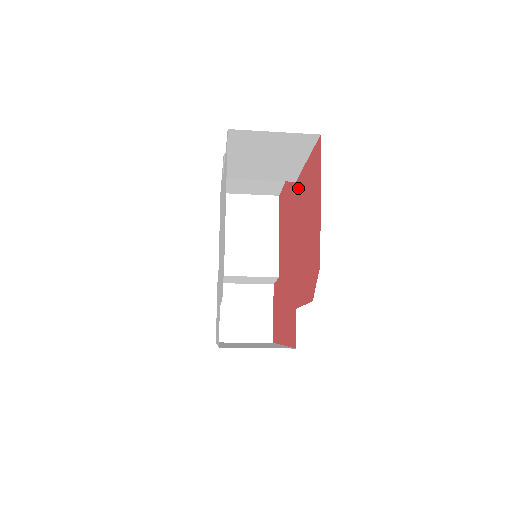
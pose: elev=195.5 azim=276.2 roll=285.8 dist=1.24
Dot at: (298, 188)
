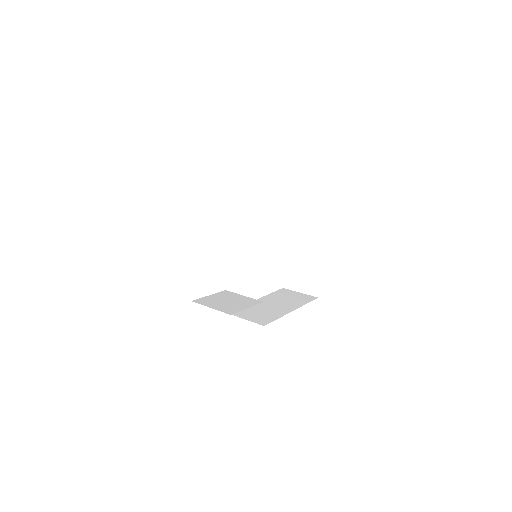
Dot at: occluded
